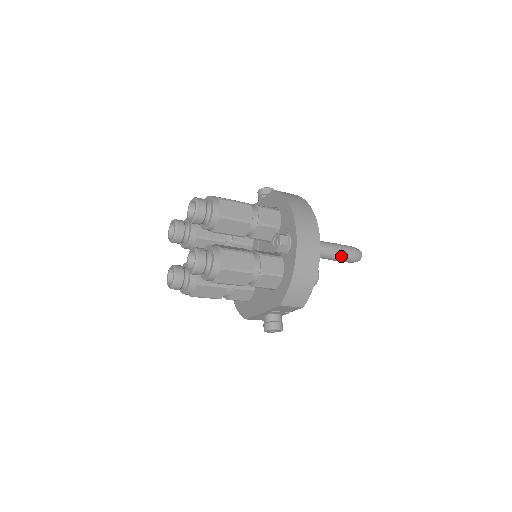
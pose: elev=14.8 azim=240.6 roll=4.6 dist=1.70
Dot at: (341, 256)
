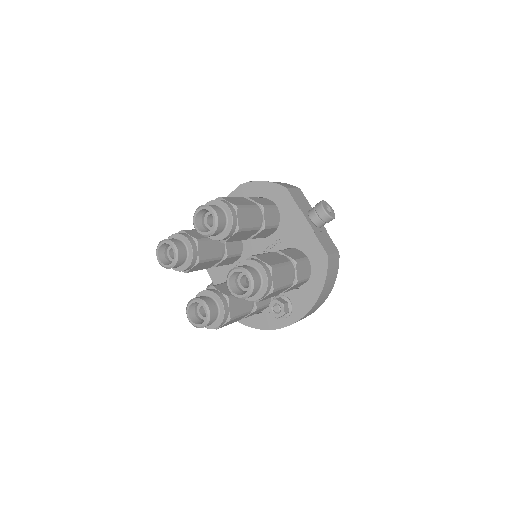
Dot at: occluded
